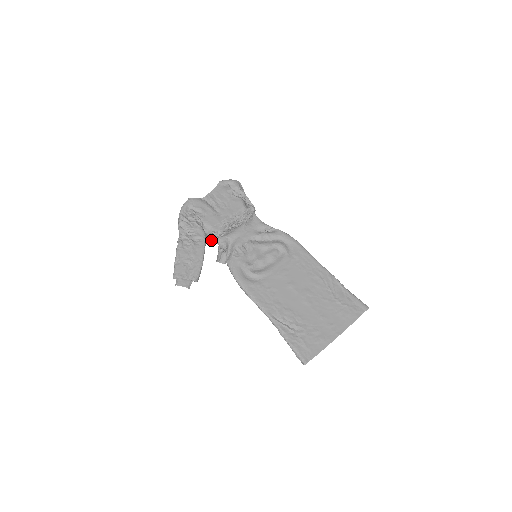
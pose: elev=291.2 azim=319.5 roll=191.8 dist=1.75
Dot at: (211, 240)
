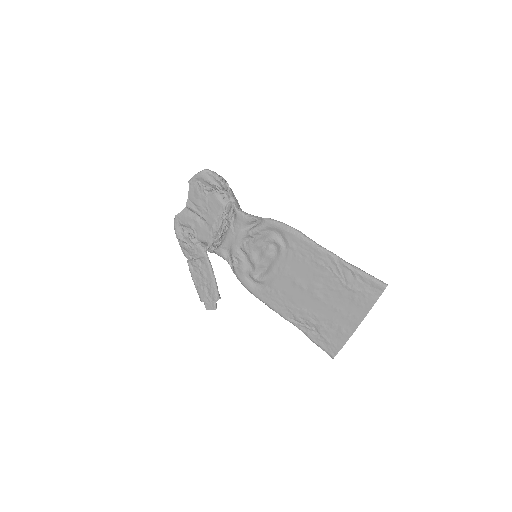
Dot at: occluded
